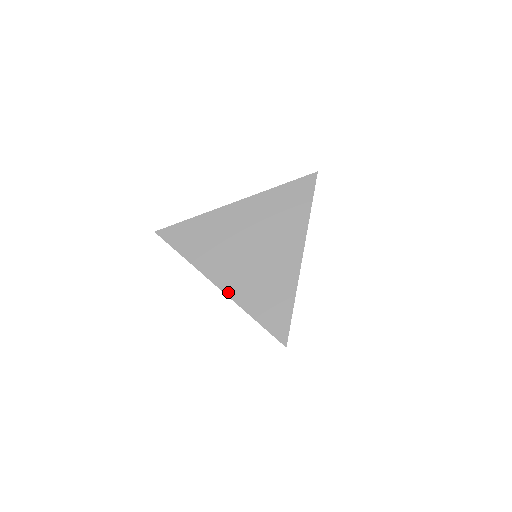
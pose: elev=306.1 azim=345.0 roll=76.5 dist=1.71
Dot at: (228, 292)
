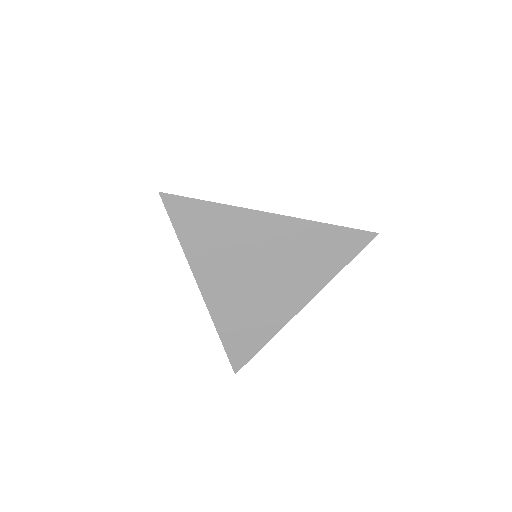
Dot at: (209, 302)
